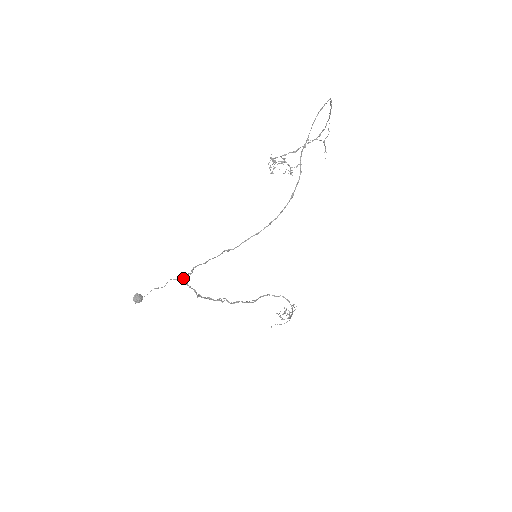
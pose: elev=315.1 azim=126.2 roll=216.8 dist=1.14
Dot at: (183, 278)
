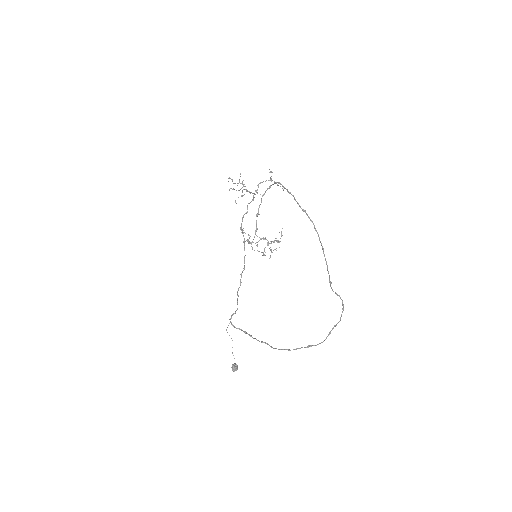
Dot at: occluded
